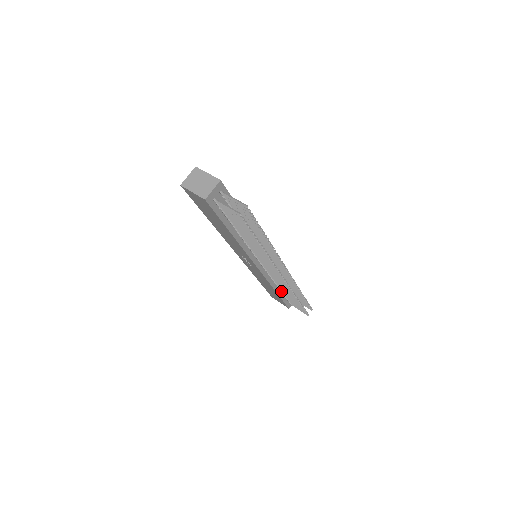
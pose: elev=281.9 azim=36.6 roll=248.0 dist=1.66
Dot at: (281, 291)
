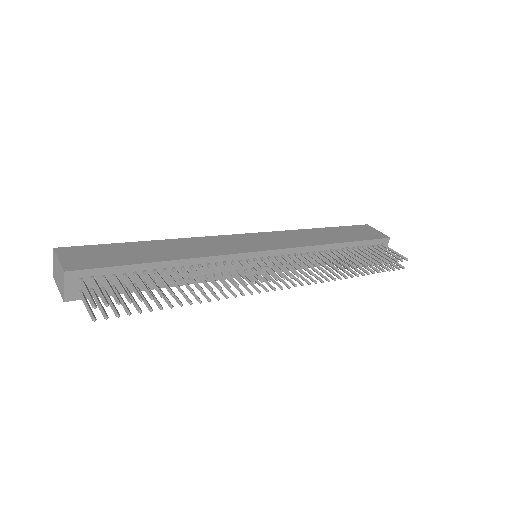
Dot at: occluded
